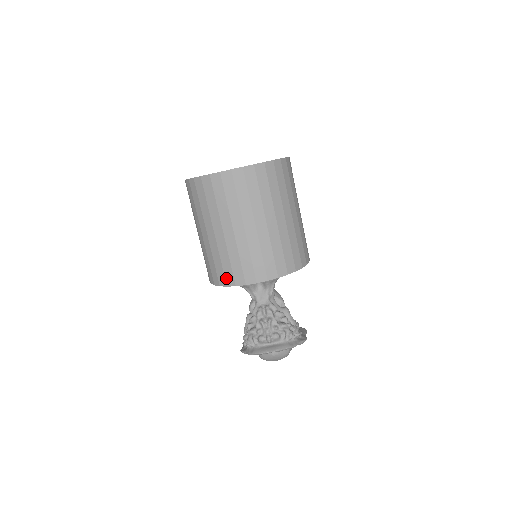
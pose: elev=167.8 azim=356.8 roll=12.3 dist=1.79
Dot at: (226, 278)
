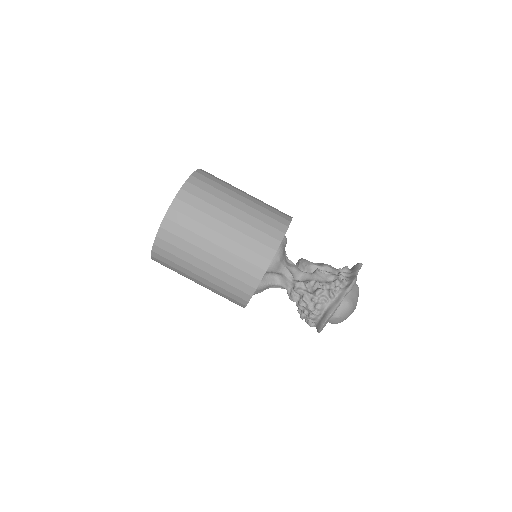
Dot at: (239, 302)
